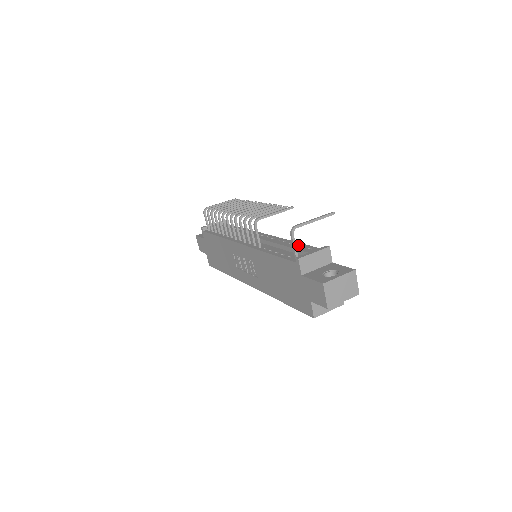
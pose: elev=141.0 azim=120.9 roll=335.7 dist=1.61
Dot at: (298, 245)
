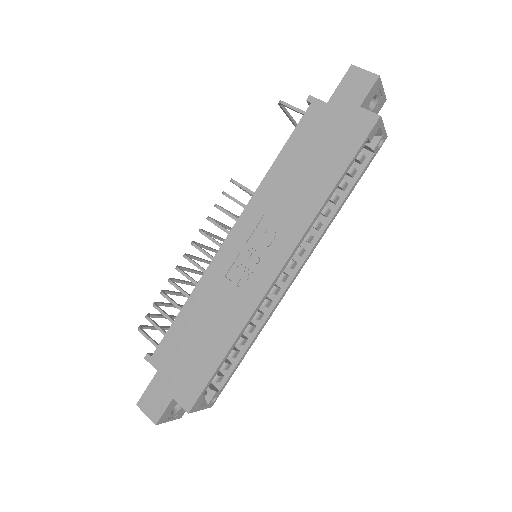
Dot at: occluded
